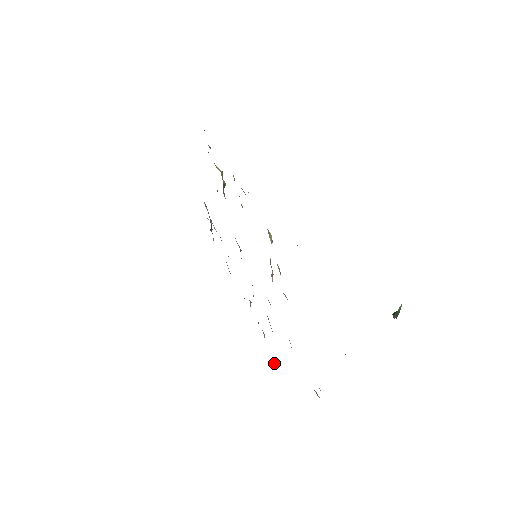
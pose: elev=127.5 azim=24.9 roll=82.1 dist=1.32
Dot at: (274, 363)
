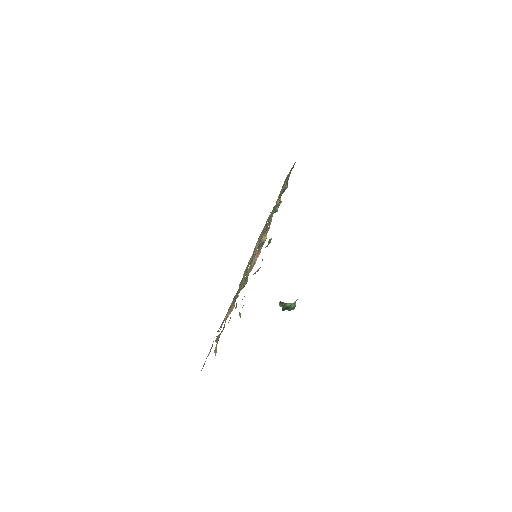
Dot at: occluded
